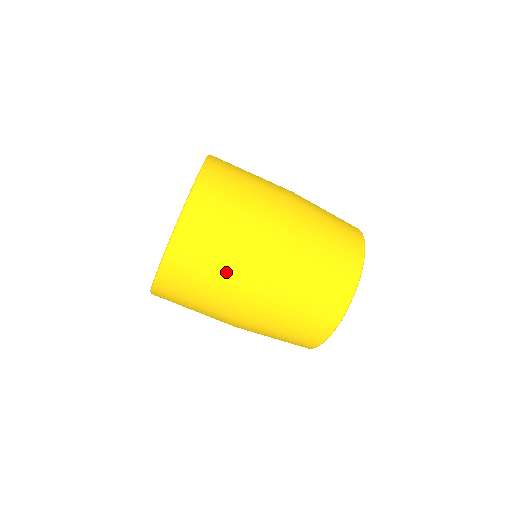
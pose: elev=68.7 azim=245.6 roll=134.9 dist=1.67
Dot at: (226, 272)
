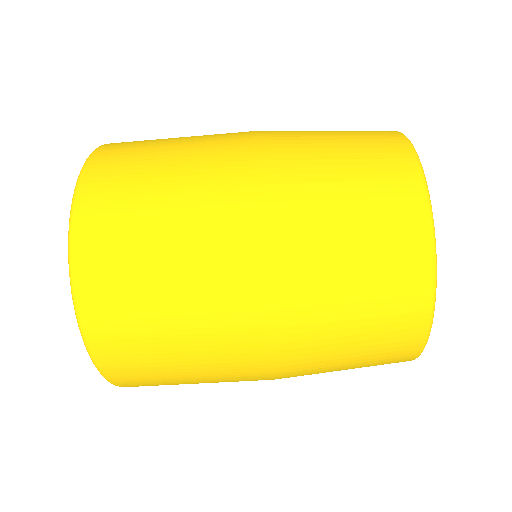
Dot at: (207, 380)
